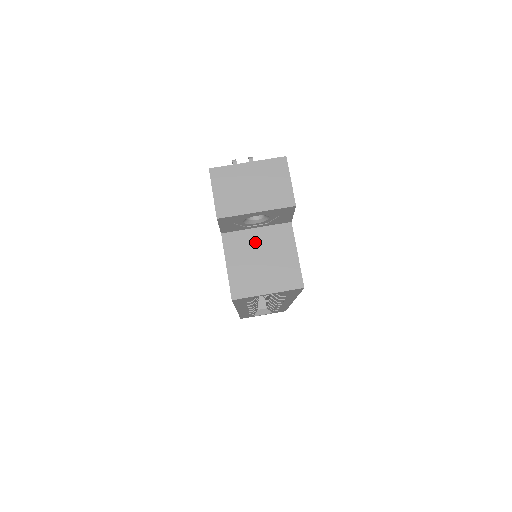
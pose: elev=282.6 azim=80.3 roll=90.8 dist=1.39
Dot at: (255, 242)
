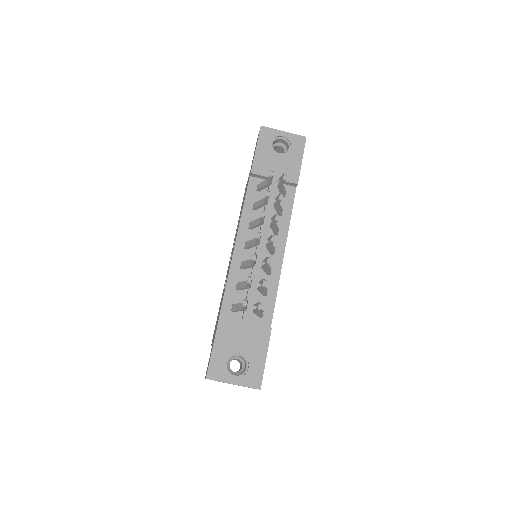
Dot at: occluded
